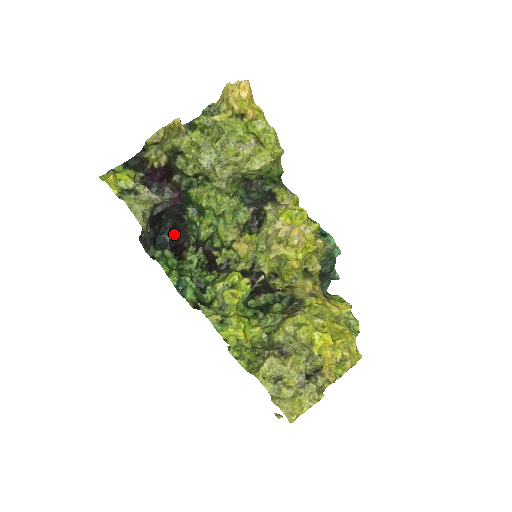
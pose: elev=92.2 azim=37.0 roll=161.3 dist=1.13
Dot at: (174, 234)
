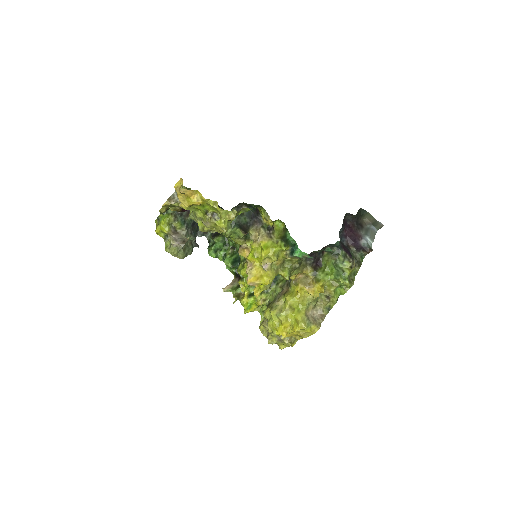
Dot at: occluded
